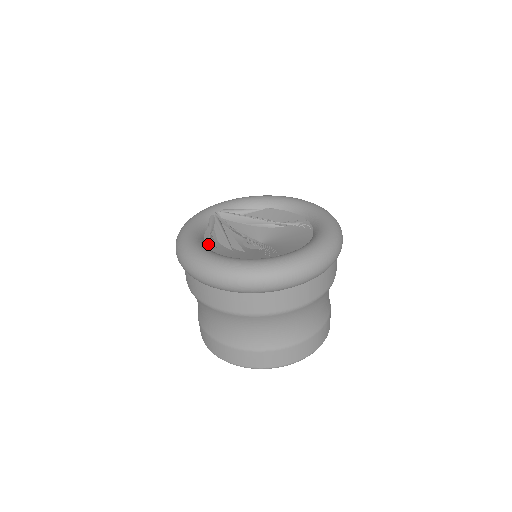
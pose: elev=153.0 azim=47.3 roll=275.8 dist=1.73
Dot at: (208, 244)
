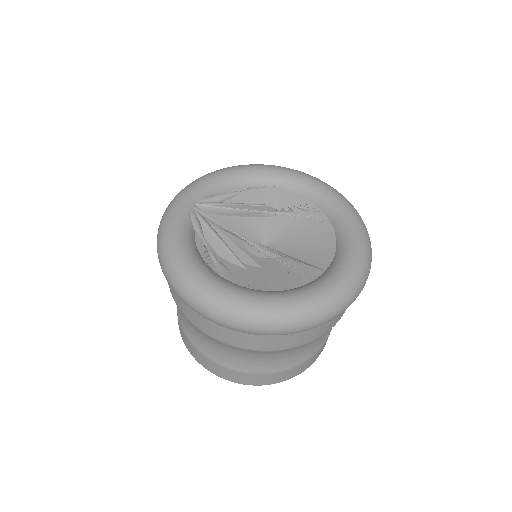
Dot at: (213, 266)
